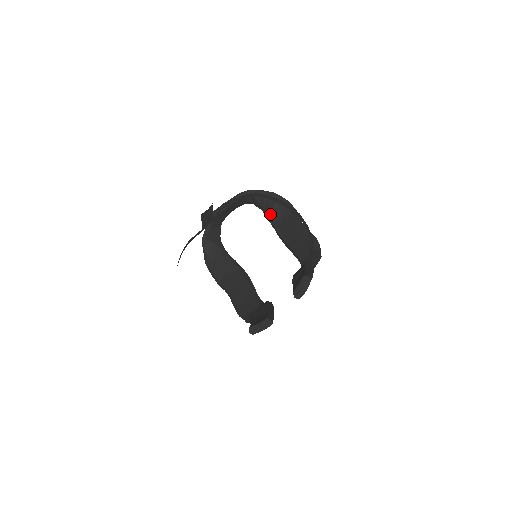
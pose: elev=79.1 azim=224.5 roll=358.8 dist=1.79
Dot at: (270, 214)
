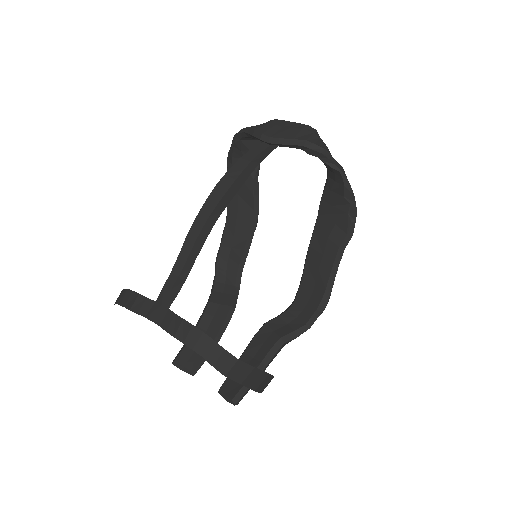
Dot at: (326, 200)
